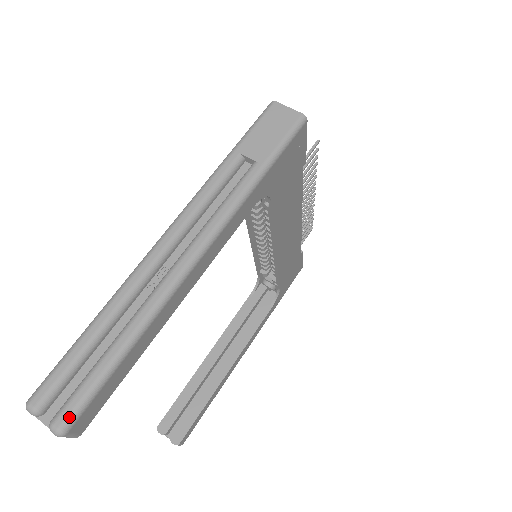
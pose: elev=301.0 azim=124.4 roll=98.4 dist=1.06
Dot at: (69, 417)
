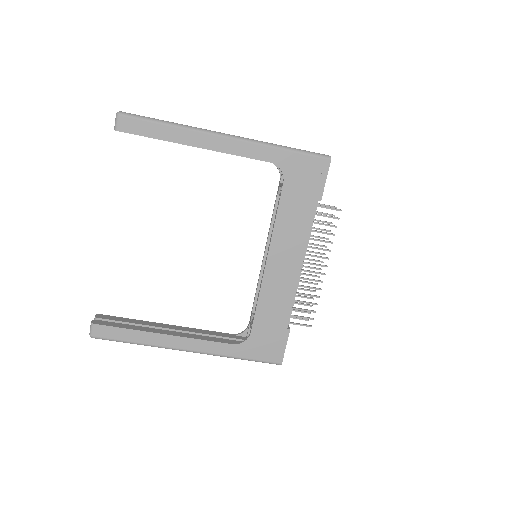
Dot at: (127, 113)
